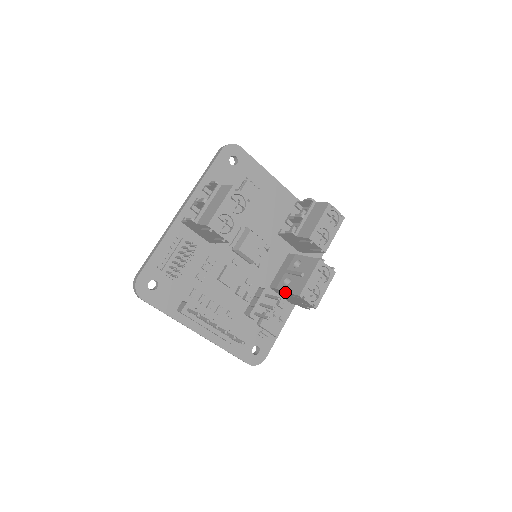
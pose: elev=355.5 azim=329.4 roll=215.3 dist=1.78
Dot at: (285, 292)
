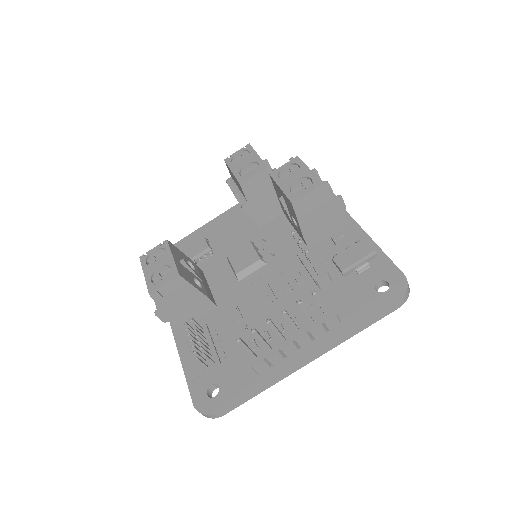
Dot at: (302, 226)
